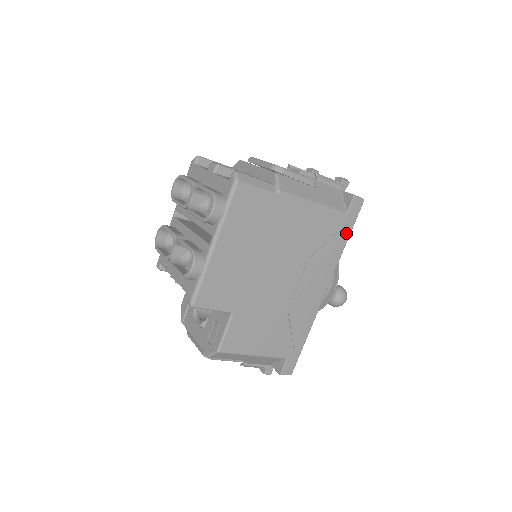
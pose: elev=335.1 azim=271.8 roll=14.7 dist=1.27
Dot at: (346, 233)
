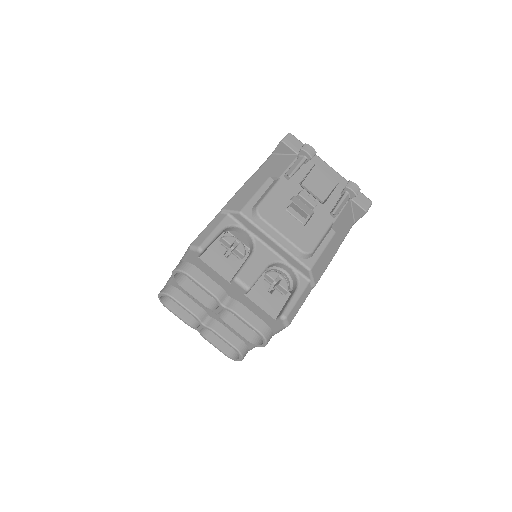
Dot at: occluded
